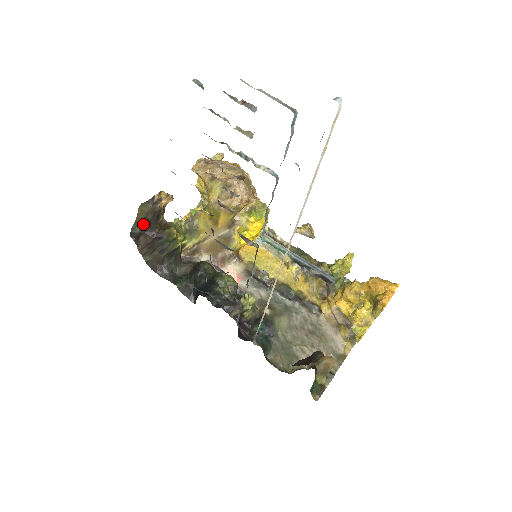
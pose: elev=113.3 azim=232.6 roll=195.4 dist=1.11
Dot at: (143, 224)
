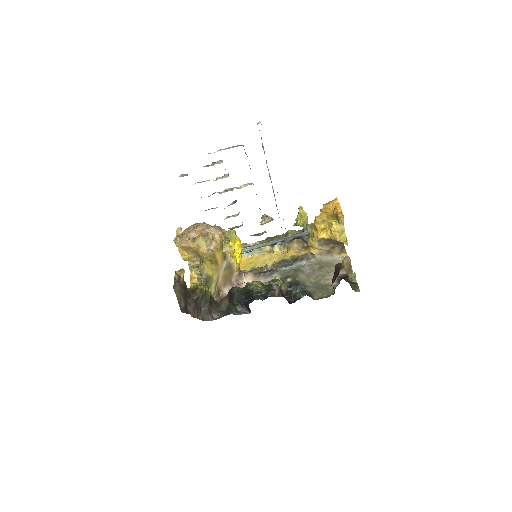
Dot at: (183, 299)
